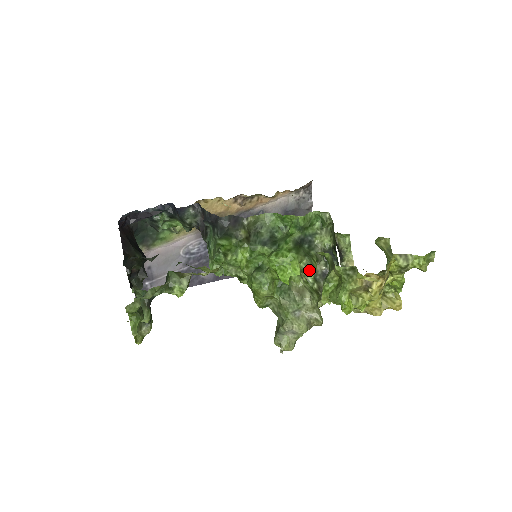
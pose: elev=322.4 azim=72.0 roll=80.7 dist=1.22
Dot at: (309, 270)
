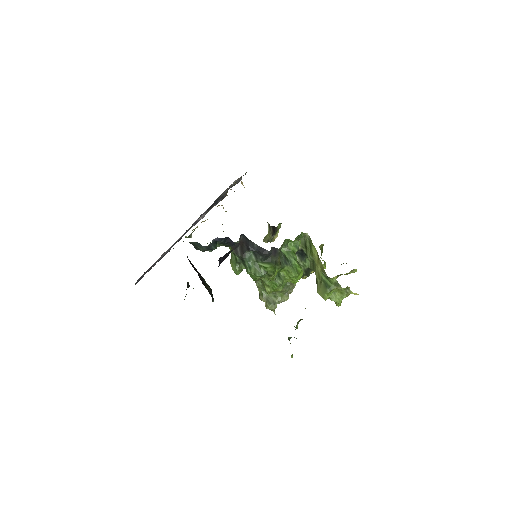
Dot at: occluded
